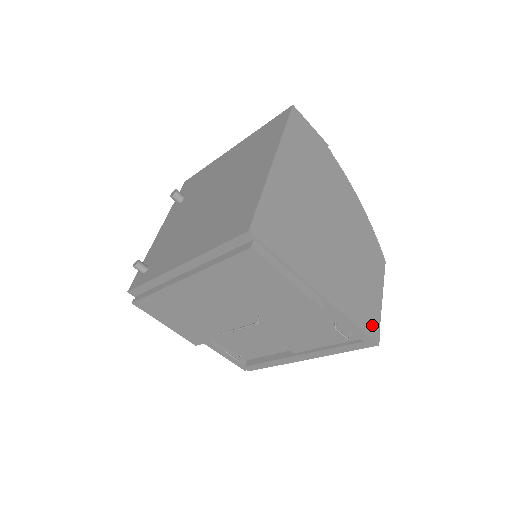
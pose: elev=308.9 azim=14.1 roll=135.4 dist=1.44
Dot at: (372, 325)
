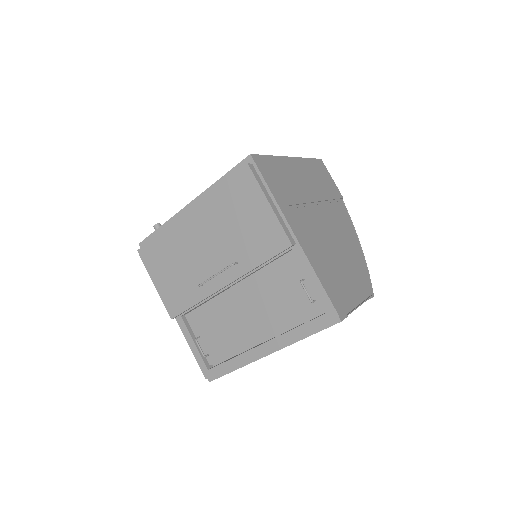
Dot at: (339, 303)
